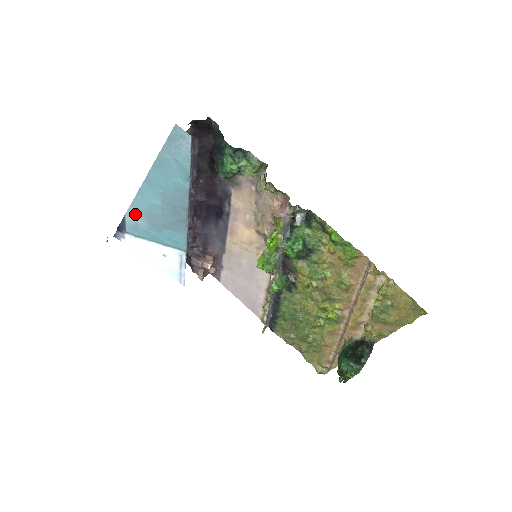
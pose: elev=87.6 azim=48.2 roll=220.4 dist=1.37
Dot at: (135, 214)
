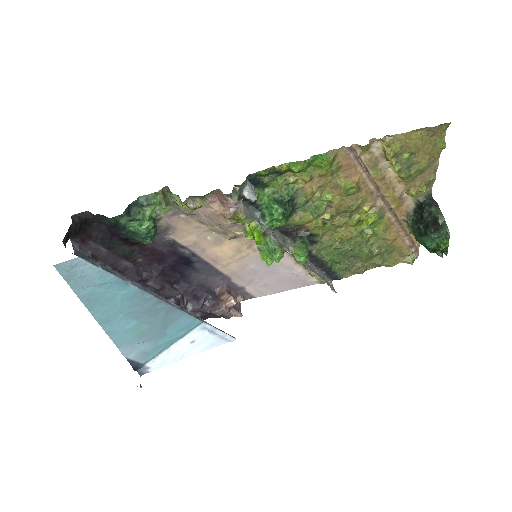
Dot at: (130, 349)
